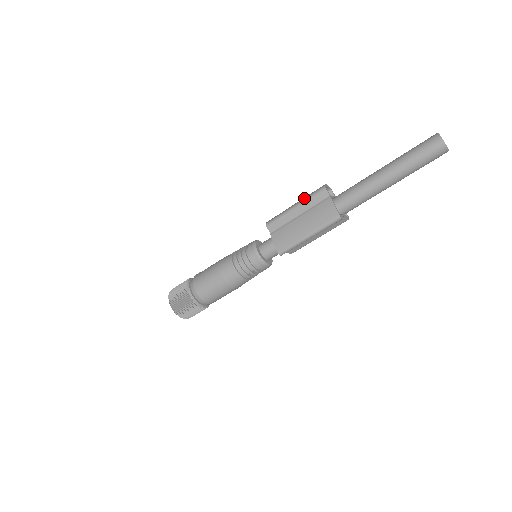
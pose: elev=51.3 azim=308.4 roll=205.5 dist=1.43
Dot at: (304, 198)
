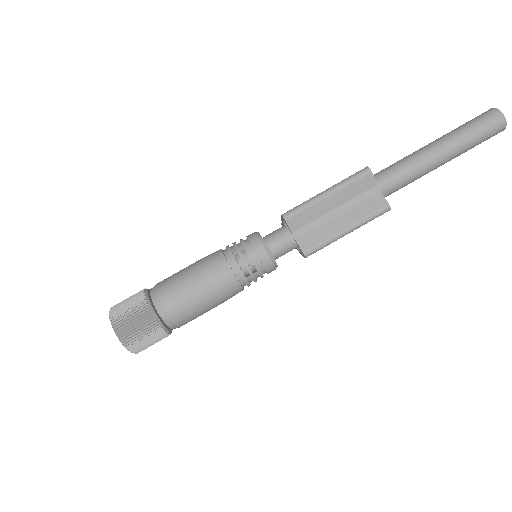
Dot at: occluded
